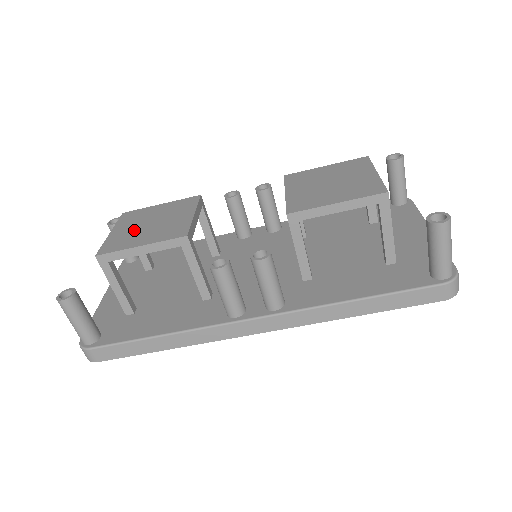
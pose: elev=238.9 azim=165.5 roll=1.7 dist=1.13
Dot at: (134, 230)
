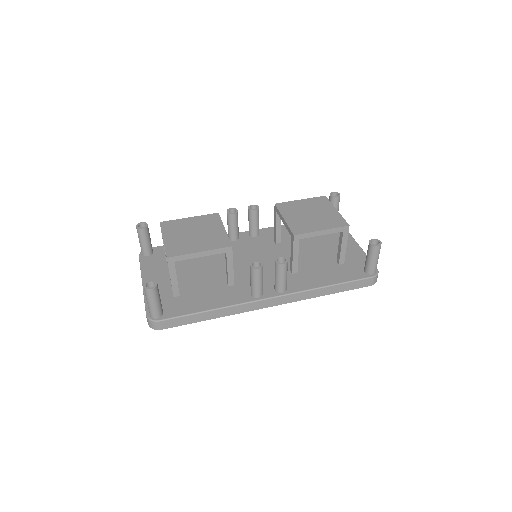
Dot at: (184, 238)
